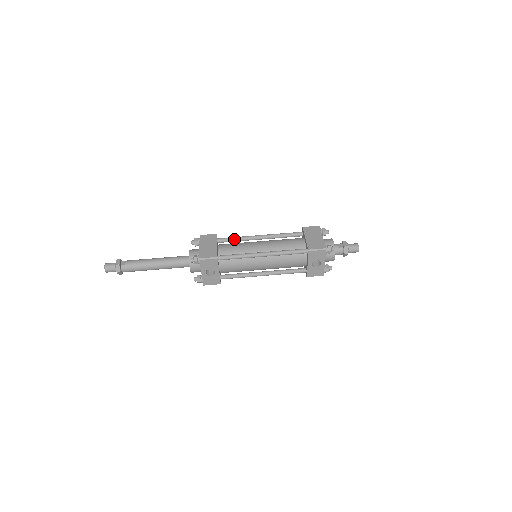
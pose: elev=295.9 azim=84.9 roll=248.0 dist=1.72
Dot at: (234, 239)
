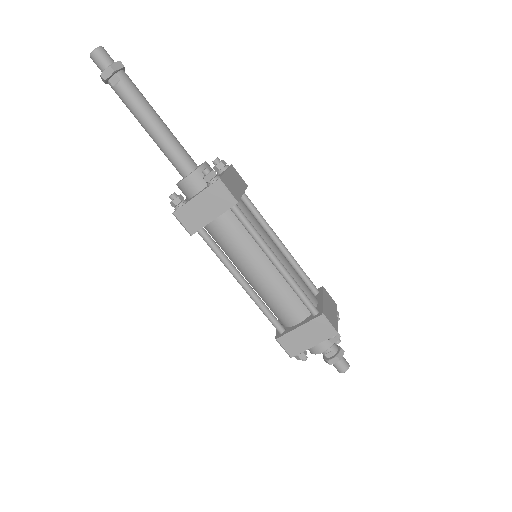
Dot at: (247, 230)
